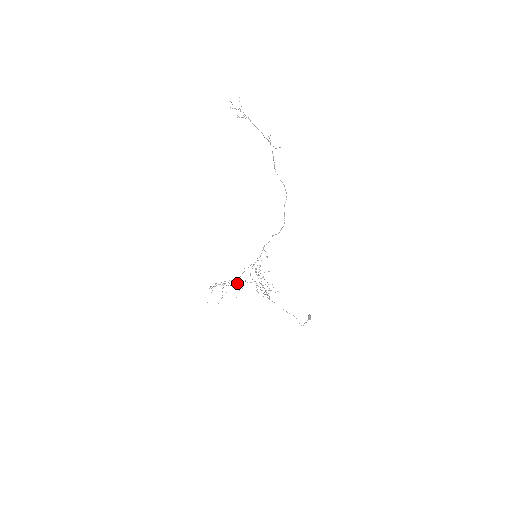
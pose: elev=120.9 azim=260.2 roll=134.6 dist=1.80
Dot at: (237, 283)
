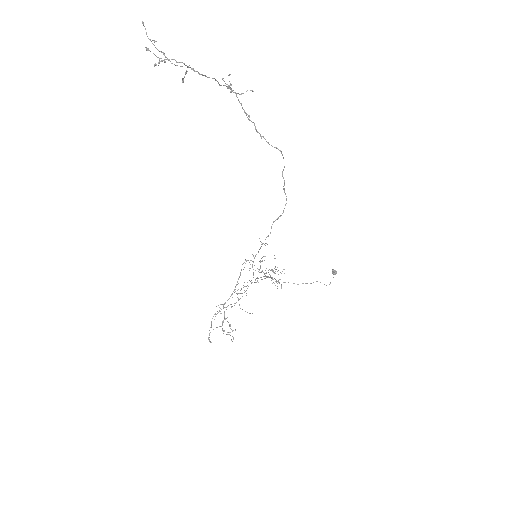
Dot at: occluded
